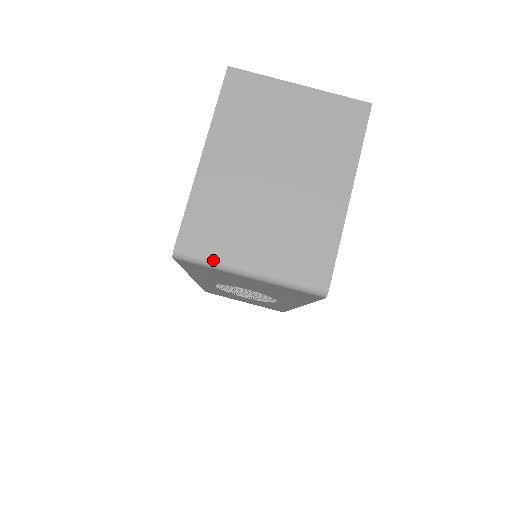
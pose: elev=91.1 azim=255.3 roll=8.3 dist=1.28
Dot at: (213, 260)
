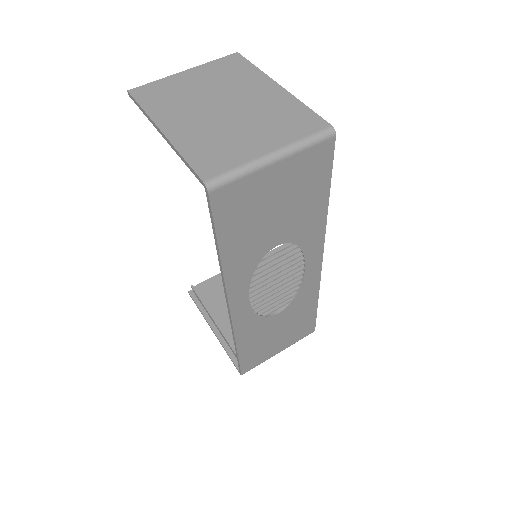
Dot at: (239, 167)
